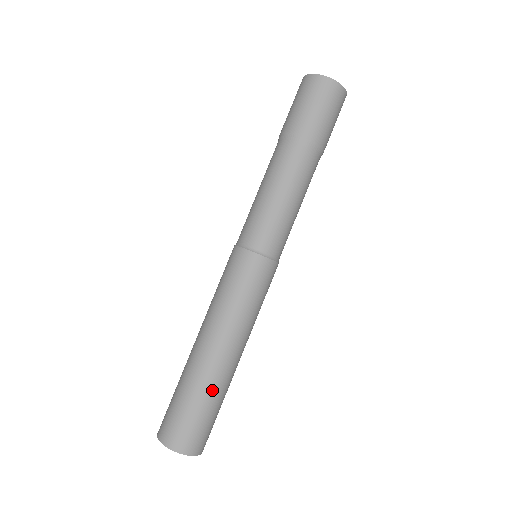
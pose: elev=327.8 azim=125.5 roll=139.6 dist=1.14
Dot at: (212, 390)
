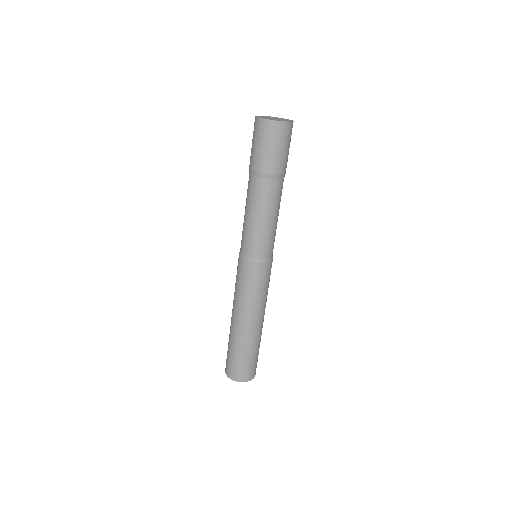
Dot at: (252, 346)
